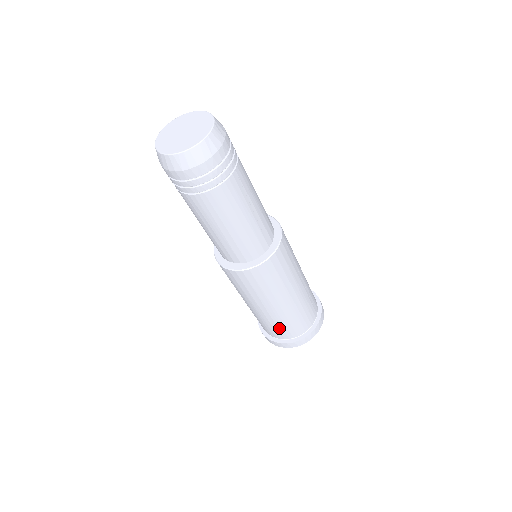
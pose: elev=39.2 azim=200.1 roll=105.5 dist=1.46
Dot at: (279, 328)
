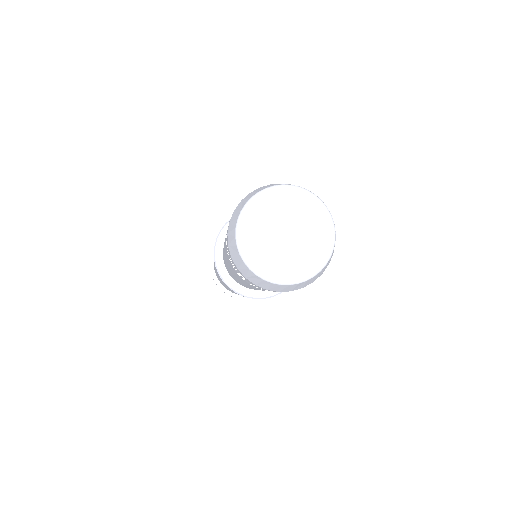
Dot at: (226, 288)
